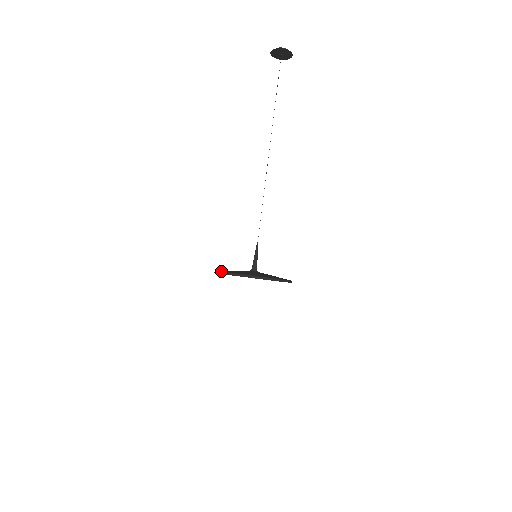
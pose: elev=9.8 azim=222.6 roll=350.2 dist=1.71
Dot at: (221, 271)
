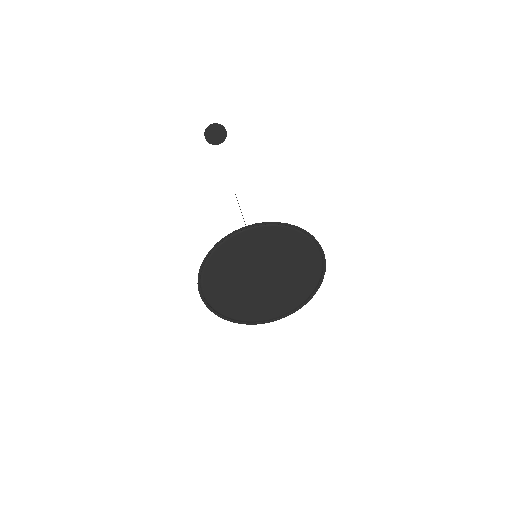
Dot at: (230, 235)
